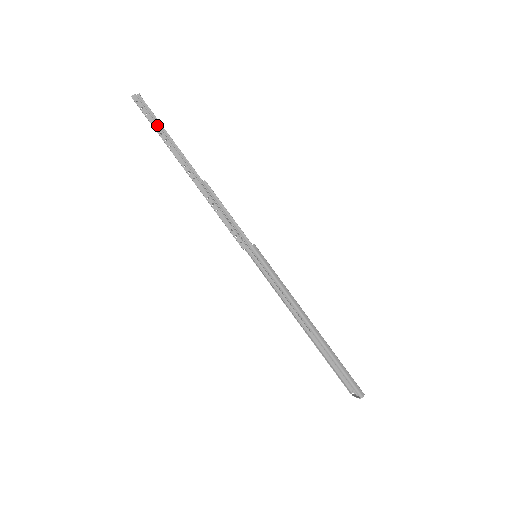
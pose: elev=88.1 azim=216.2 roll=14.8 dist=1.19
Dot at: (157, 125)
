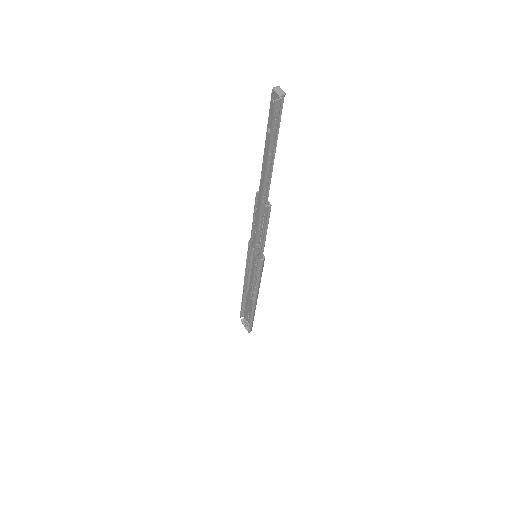
Dot at: (274, 143)
